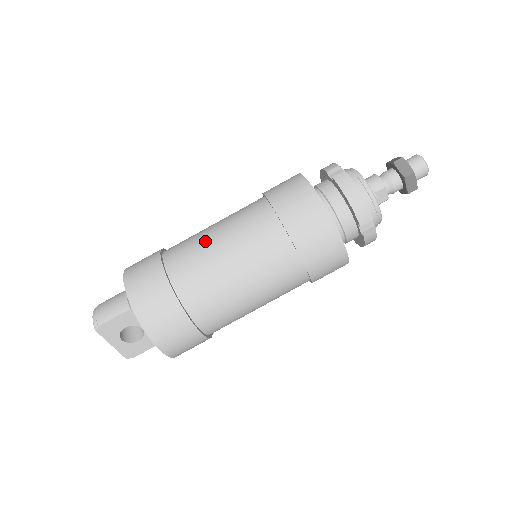
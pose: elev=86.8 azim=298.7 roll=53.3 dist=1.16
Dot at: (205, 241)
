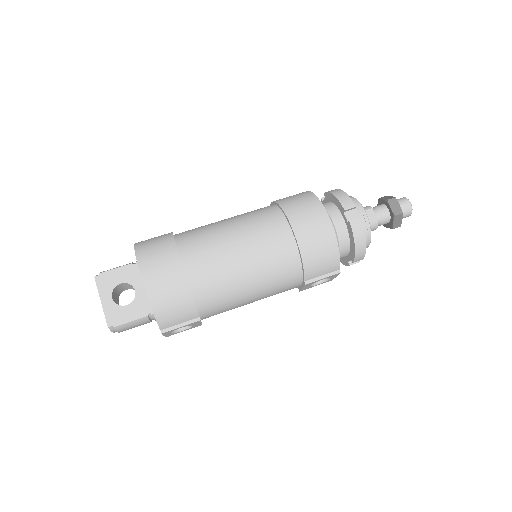
Dot at: occluded
